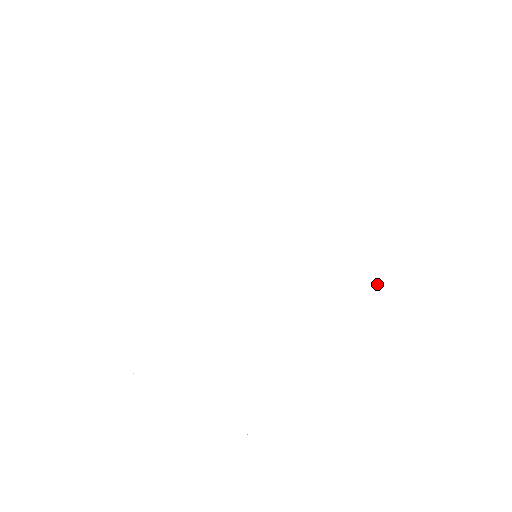
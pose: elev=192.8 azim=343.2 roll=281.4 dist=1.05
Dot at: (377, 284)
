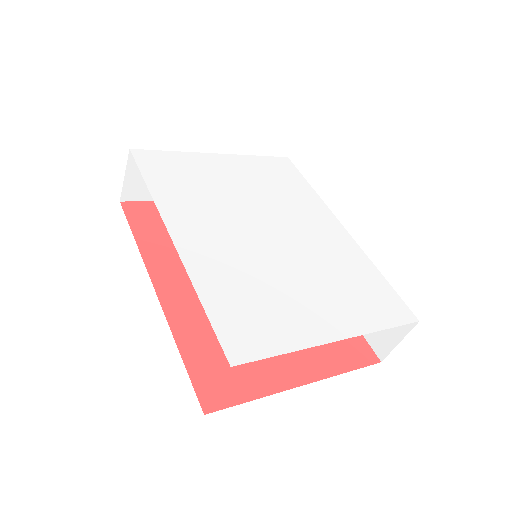
Dot at: (360, 259)
